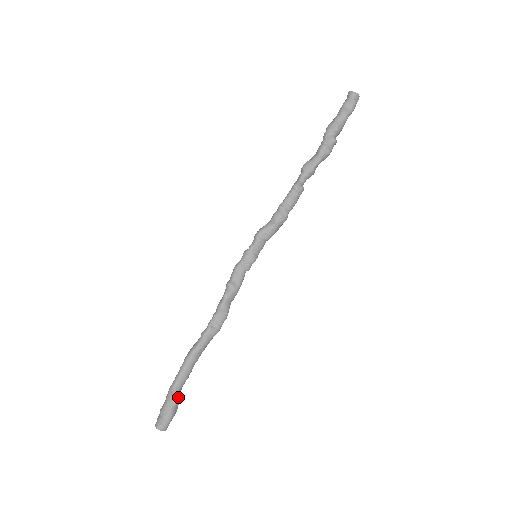
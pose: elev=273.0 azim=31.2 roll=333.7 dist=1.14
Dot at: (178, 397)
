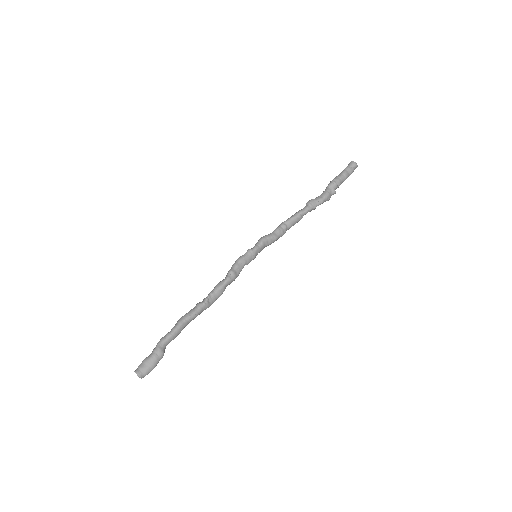
Dot at: (164, 352)
